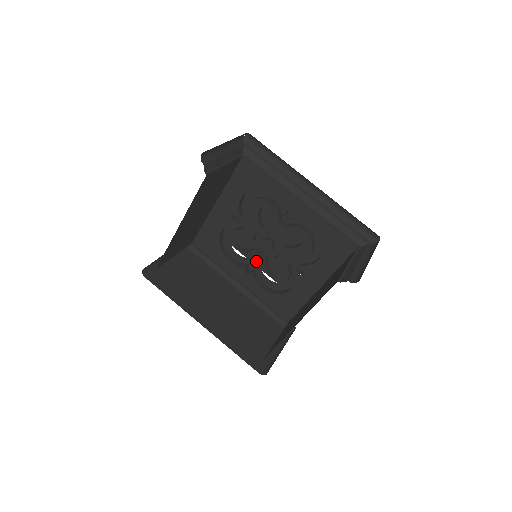
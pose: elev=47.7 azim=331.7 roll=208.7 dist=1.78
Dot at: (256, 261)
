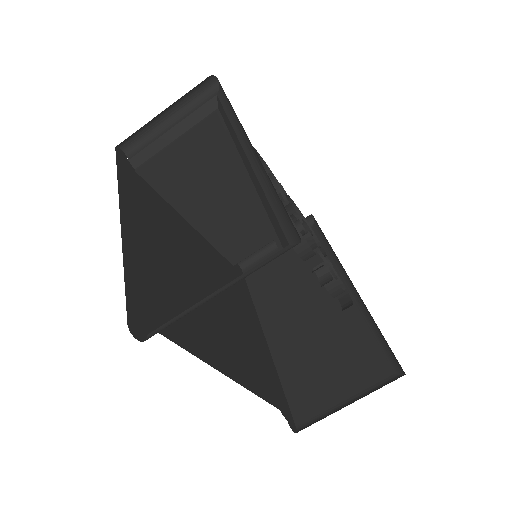
Dot at: occluded
